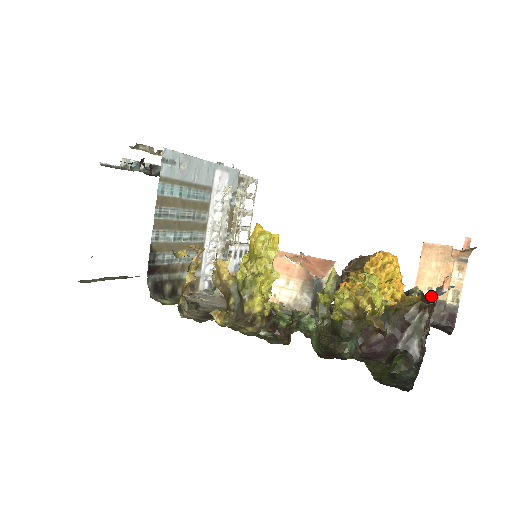
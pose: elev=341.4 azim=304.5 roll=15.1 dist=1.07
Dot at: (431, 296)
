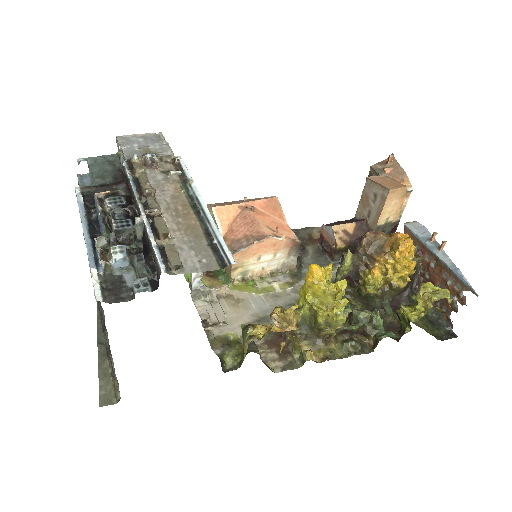
Dot at: (388, 222)
